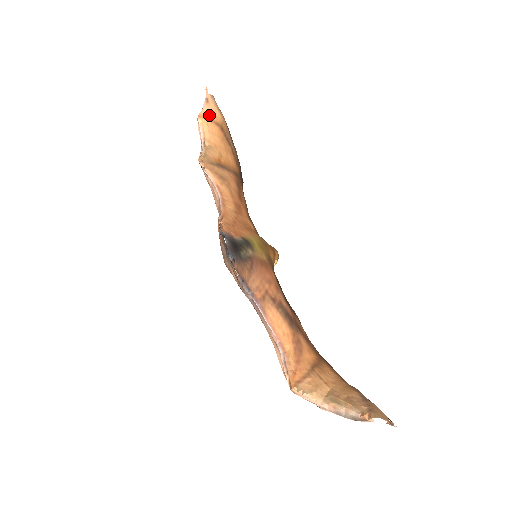
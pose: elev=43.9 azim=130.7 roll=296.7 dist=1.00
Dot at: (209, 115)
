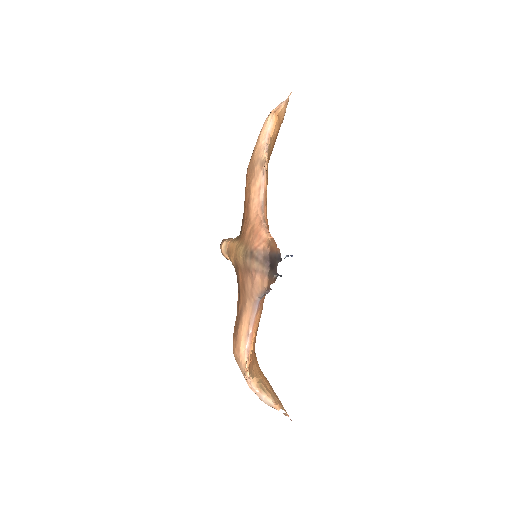
Dot at: (280, 115)
